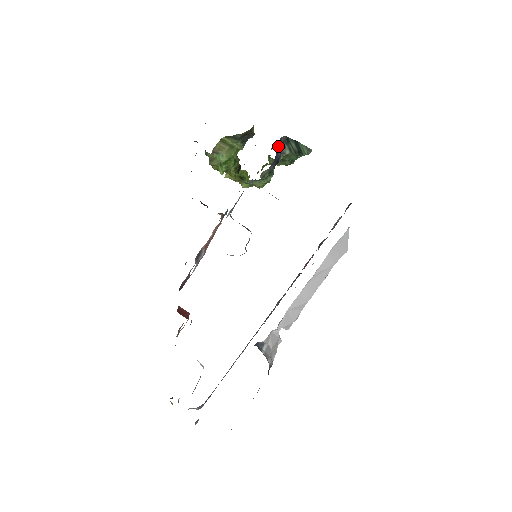
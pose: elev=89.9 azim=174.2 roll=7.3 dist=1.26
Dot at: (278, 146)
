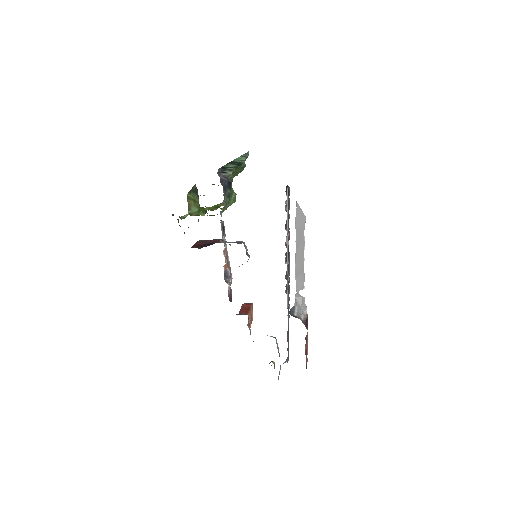
Dot at: (220, 177)
